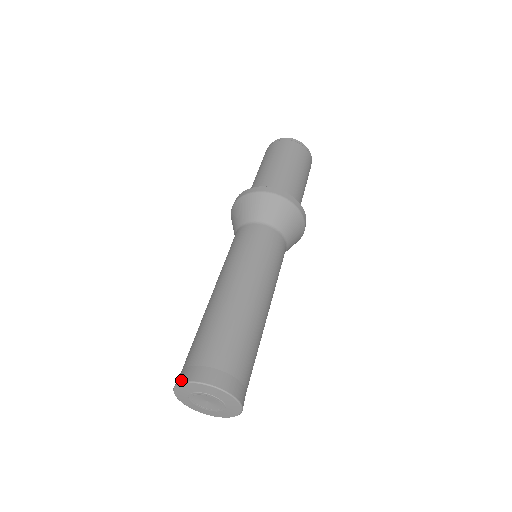
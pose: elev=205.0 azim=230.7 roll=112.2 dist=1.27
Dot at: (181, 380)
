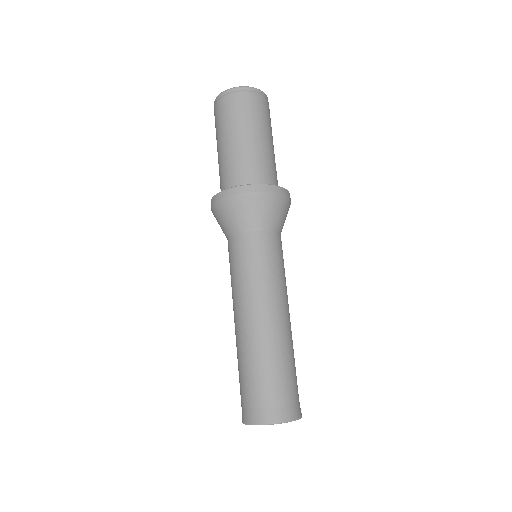
Dot at: (273, 422)
